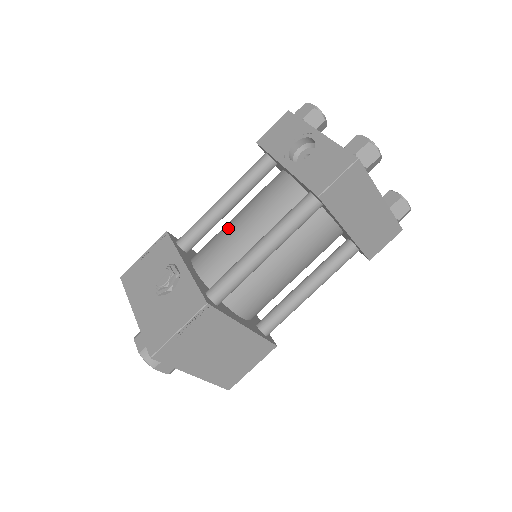
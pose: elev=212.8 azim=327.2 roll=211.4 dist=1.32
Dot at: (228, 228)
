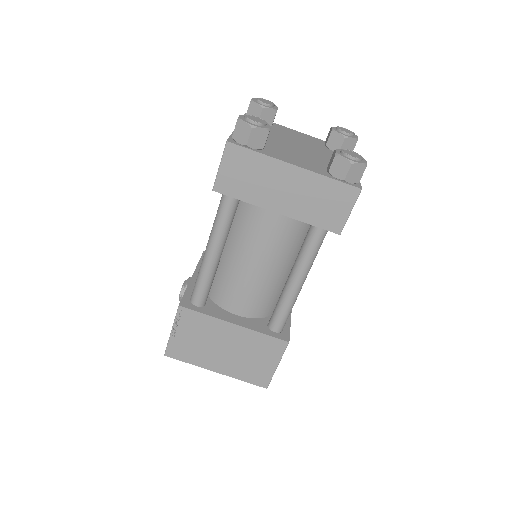
Dot at: occluded
